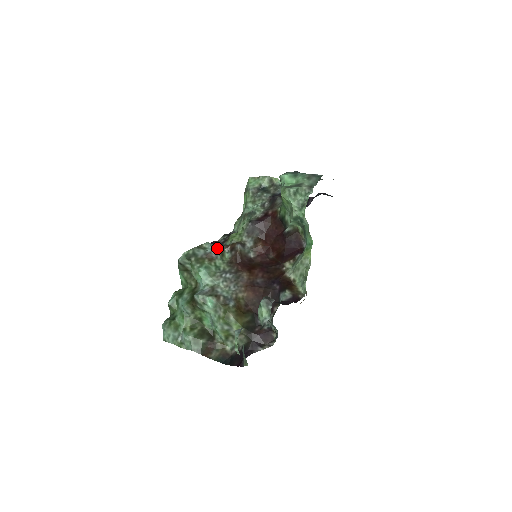
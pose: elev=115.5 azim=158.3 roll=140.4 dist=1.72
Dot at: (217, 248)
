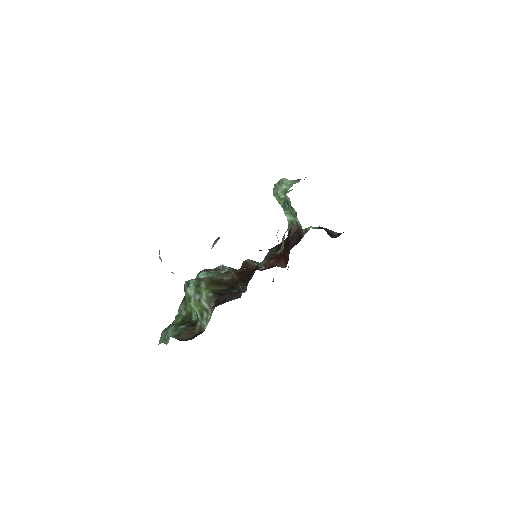
Dot at: (229, 267)
